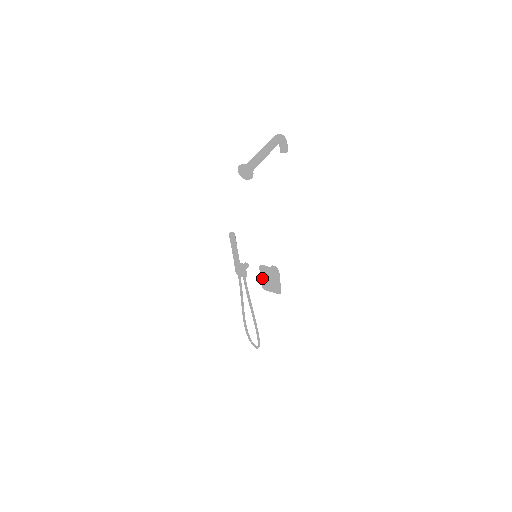
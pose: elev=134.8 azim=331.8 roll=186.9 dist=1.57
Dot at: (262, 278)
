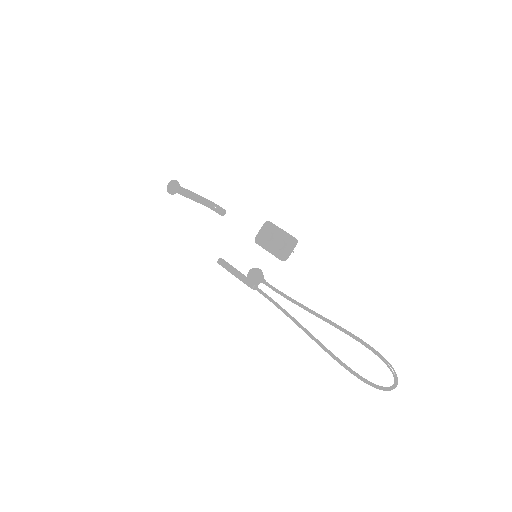
Dot at: (270, 251)
